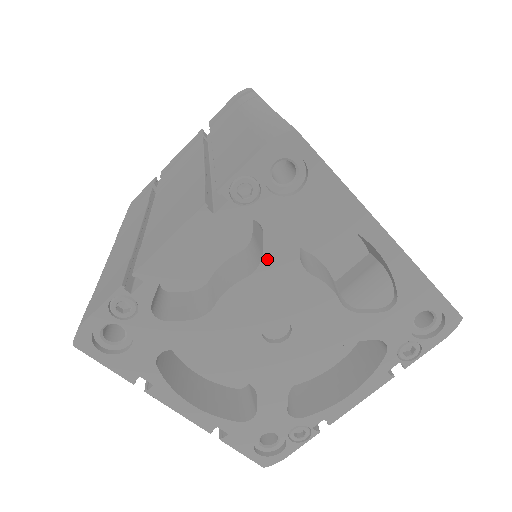
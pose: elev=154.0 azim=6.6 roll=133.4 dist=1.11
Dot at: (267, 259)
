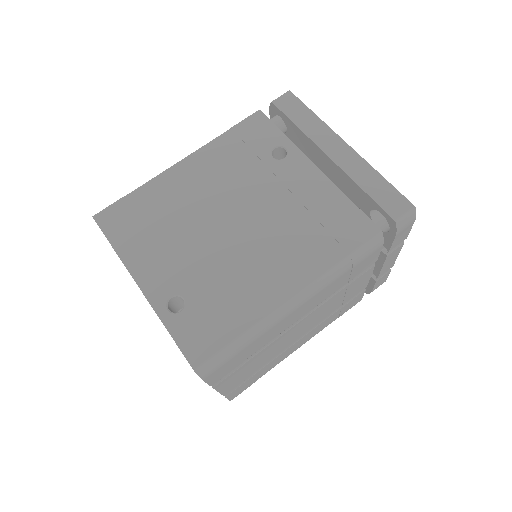
Dot at: occluded
